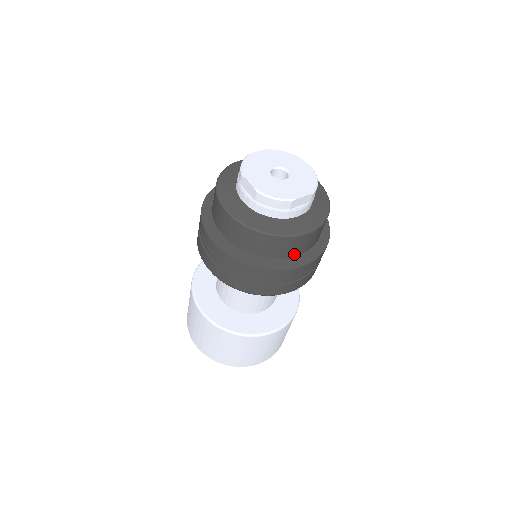
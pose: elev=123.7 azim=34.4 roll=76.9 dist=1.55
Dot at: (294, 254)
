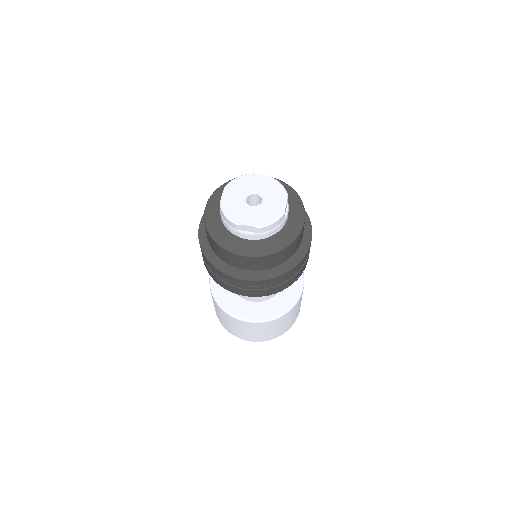
Dot at: occluded
